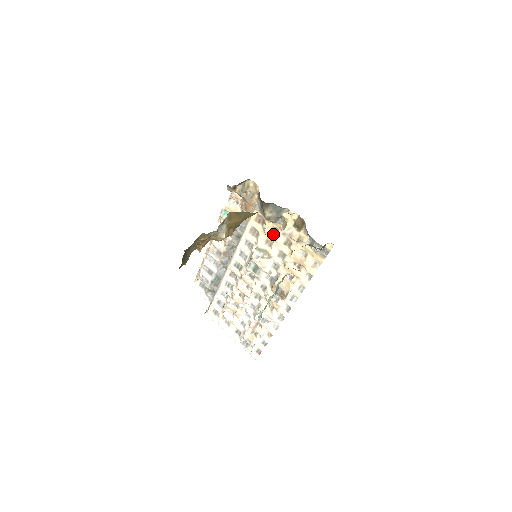
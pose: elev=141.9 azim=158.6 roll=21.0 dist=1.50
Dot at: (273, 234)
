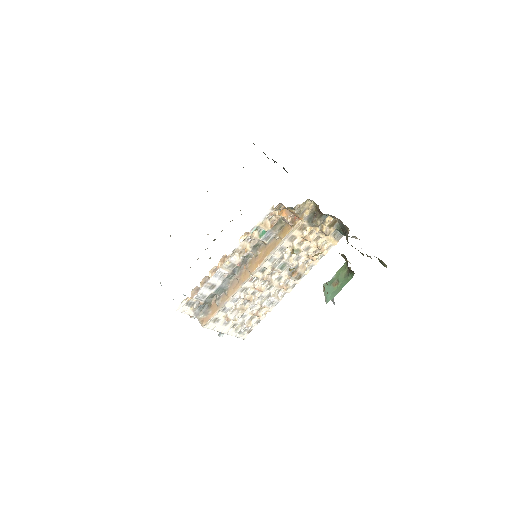
Dot at: (309, 236)
